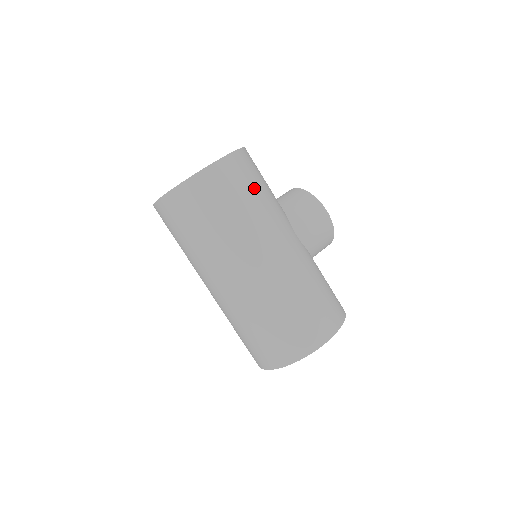
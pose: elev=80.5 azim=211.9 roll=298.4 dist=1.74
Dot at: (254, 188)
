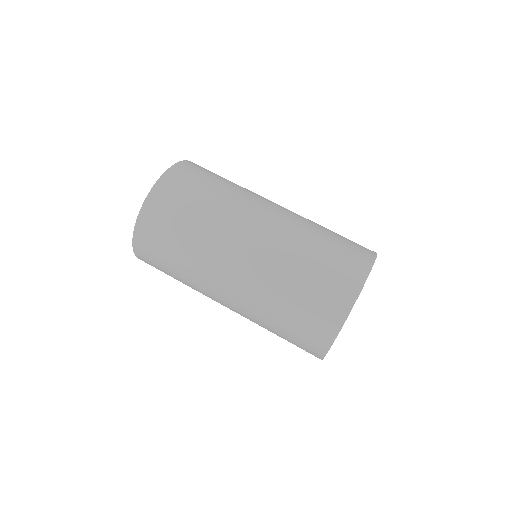
Dot at: occluded
